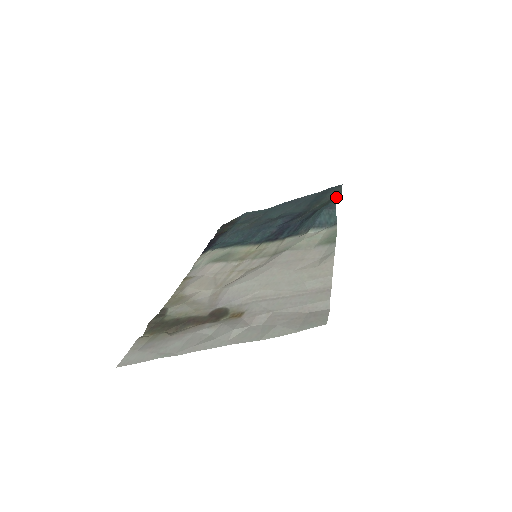
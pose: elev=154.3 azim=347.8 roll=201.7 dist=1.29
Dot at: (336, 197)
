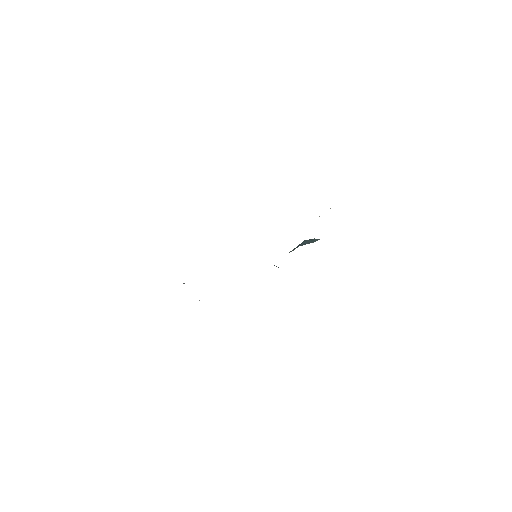
Dot at: occluded
